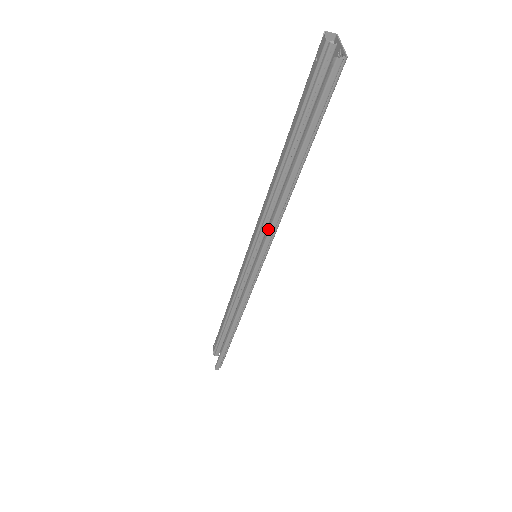
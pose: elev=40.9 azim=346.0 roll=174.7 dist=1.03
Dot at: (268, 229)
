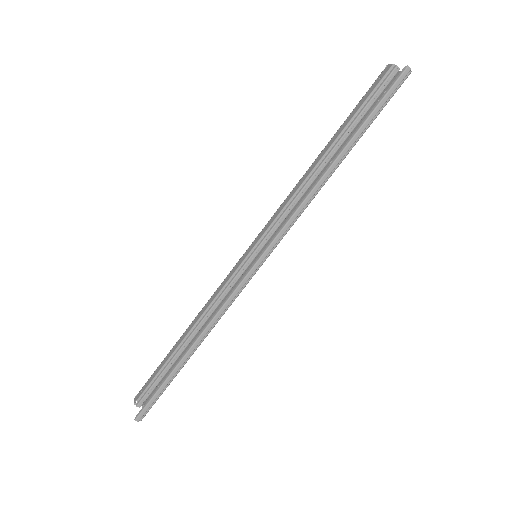
Dot at: (293, 212)
